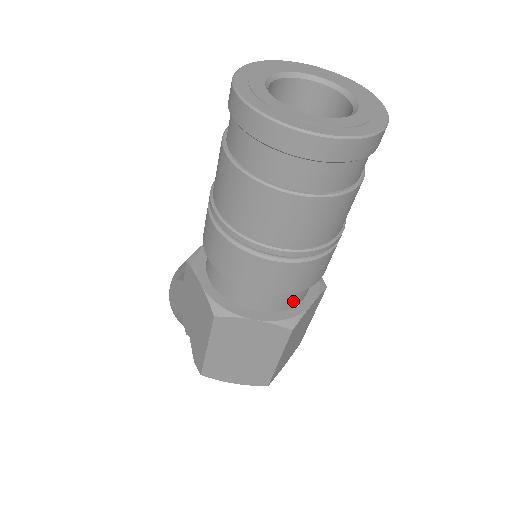
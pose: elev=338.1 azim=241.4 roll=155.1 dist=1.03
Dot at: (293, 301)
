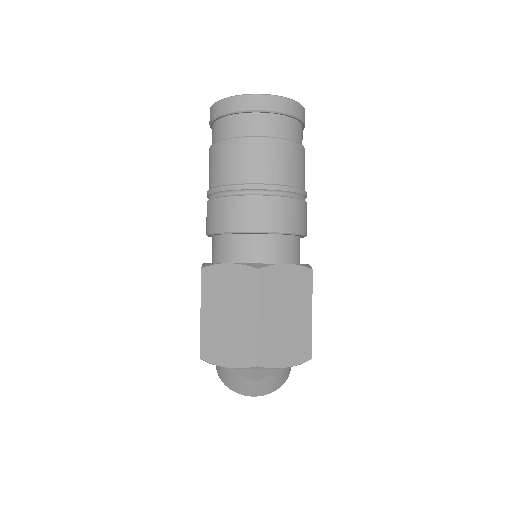
Dot at: (265, 255)
